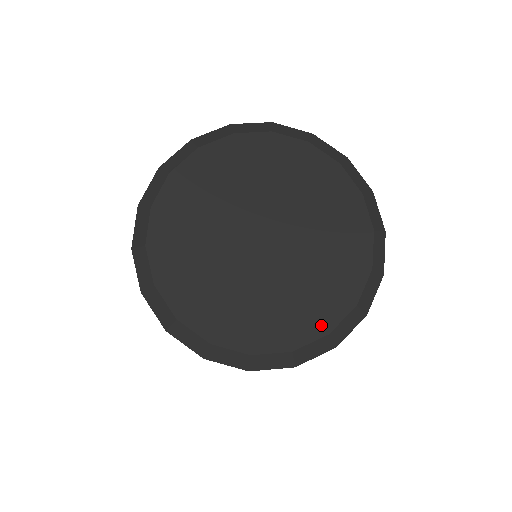
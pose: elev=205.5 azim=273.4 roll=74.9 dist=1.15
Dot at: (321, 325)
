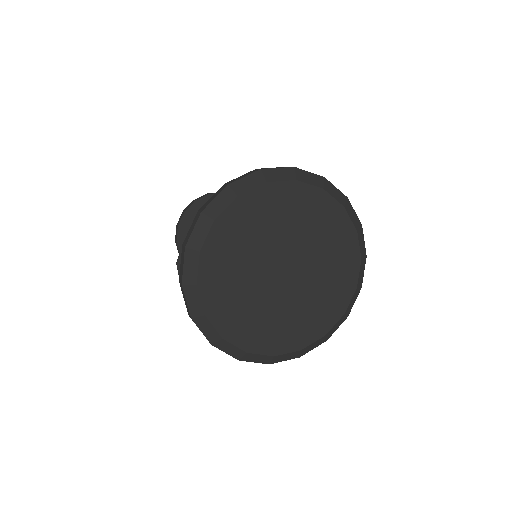
Dot at: (321, 330)
